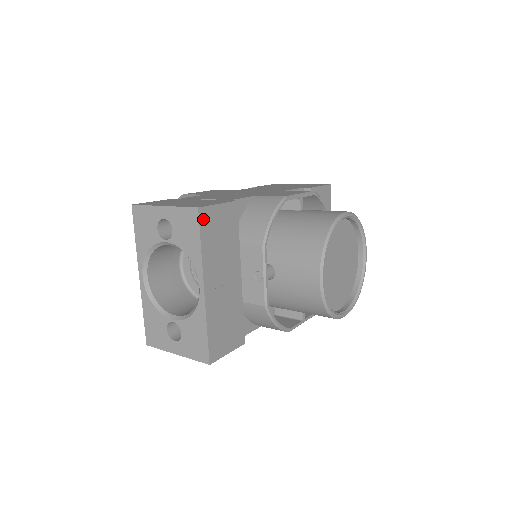
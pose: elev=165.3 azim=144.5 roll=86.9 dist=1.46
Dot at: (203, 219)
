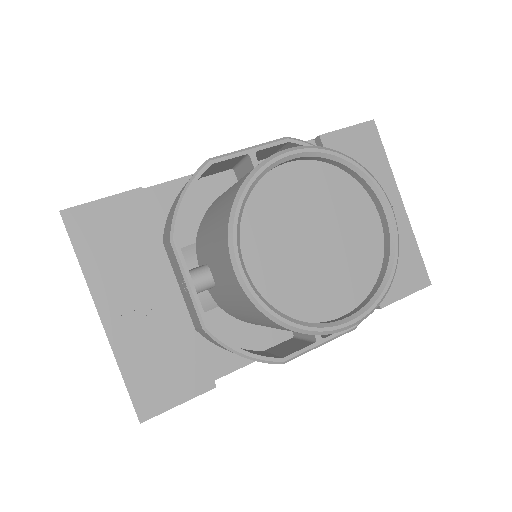
Dot at: (74, 224)
